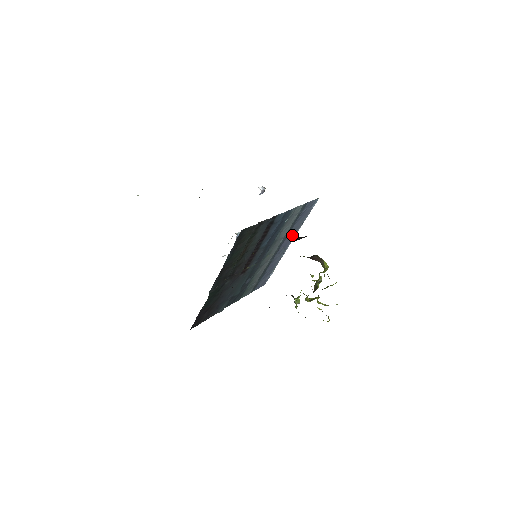
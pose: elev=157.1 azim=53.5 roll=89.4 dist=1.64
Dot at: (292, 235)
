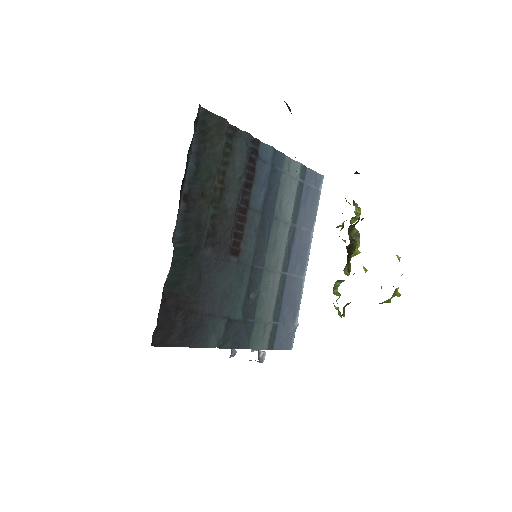
Dot at: (305, 238)
